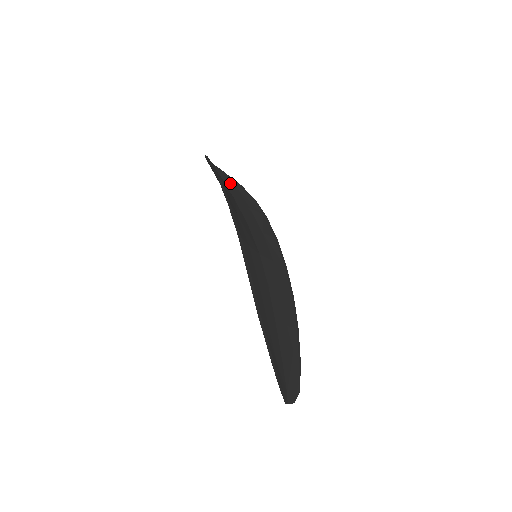
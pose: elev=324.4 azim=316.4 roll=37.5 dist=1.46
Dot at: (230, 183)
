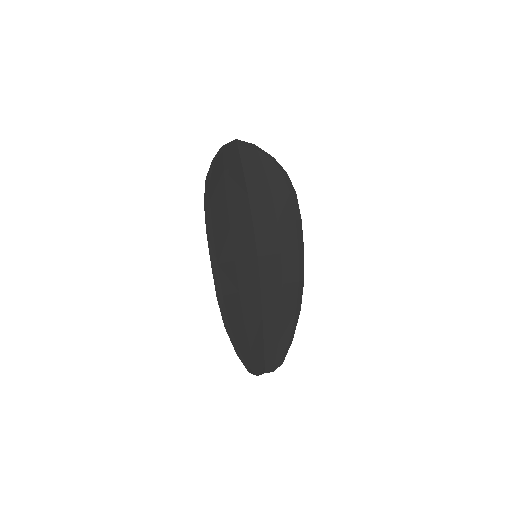
Dot at: (254, 165)
